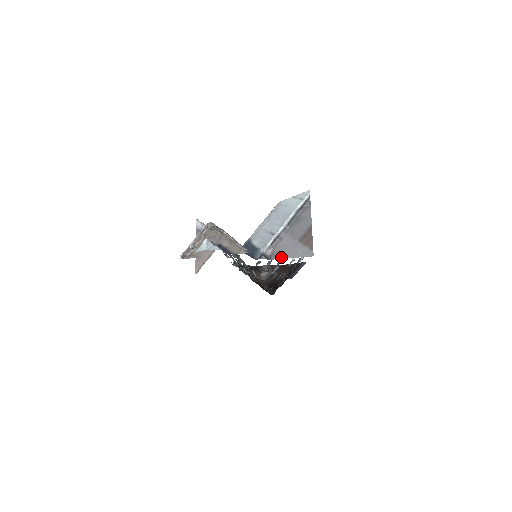
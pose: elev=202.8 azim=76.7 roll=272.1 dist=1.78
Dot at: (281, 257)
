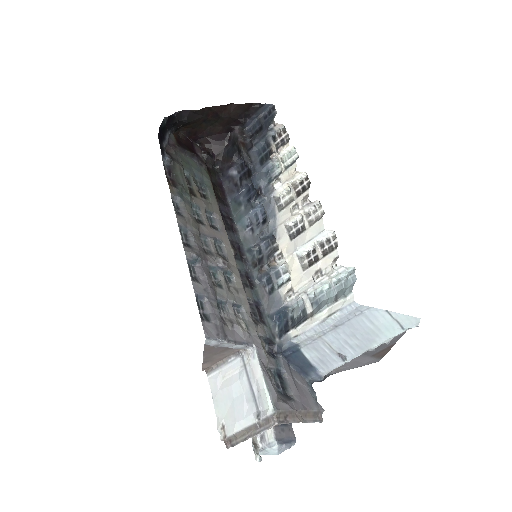
Dot at: occluded
